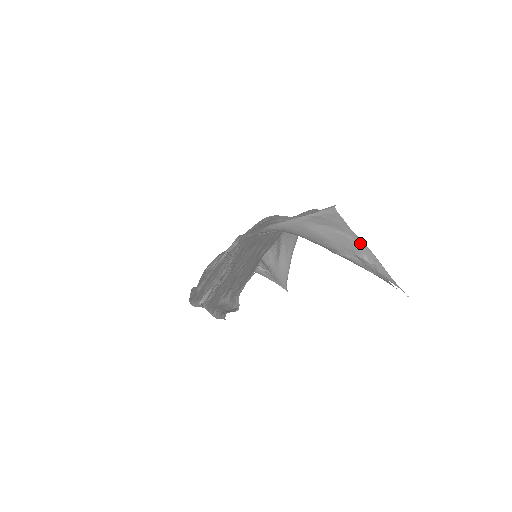
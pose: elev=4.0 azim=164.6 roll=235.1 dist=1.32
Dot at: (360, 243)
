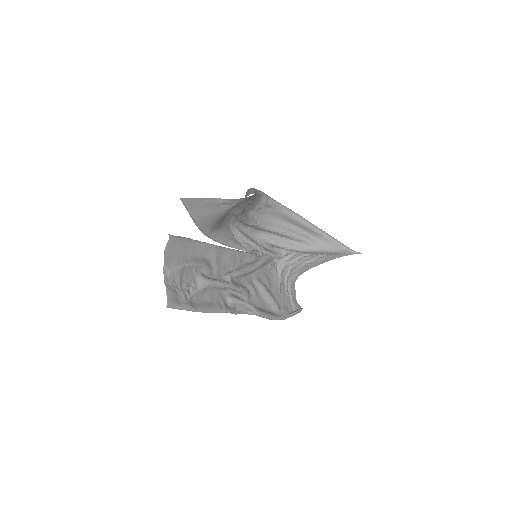
Dot at: (209, 198)
